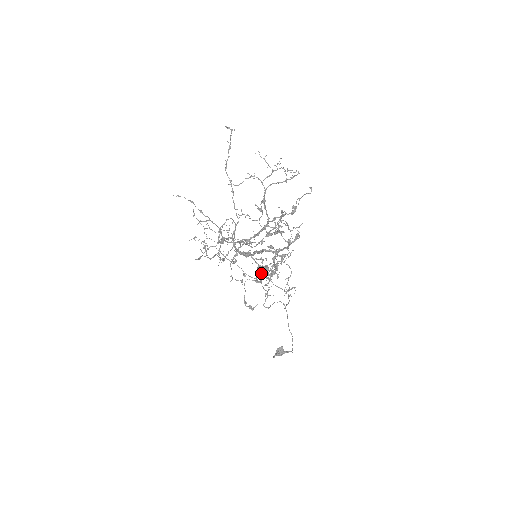
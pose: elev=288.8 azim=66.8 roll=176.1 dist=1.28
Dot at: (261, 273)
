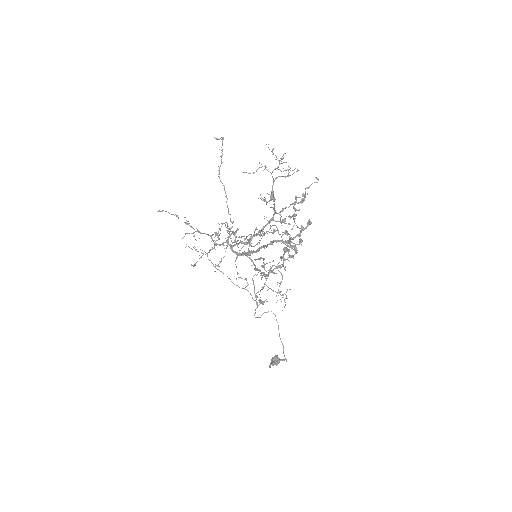
Dot at: (265, 270)
